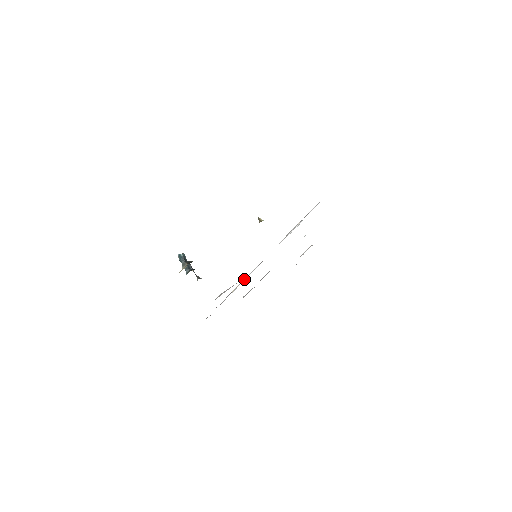
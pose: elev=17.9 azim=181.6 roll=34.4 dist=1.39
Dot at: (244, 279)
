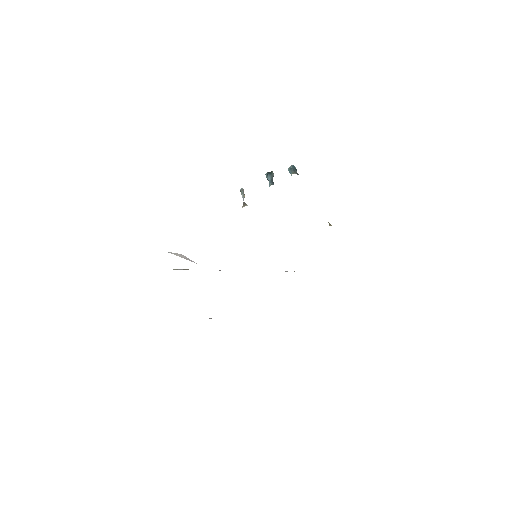
Dot at: occluded
